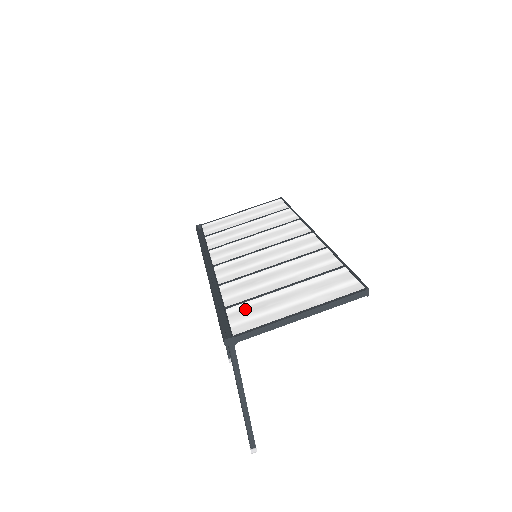
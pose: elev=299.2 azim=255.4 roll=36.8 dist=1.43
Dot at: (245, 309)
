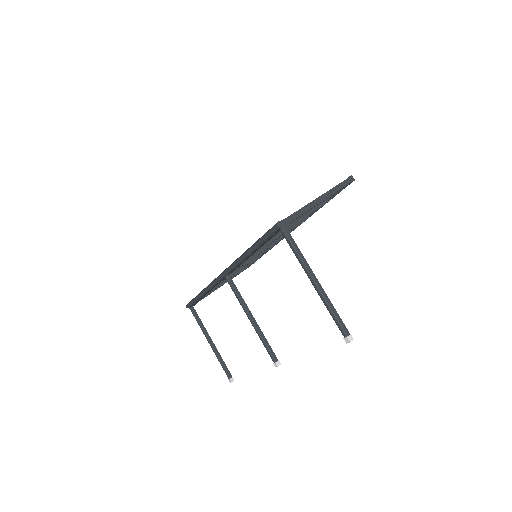
Dot at: occluded
